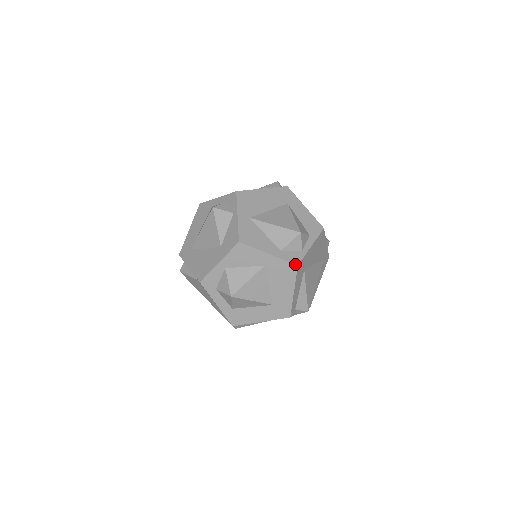
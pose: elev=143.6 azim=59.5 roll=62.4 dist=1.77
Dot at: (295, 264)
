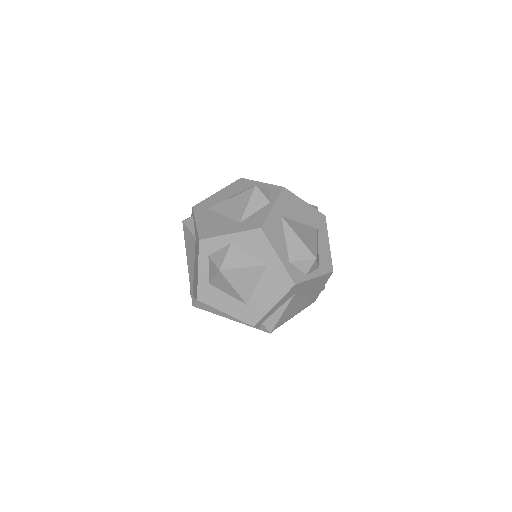
Dot at: (294, 281)
